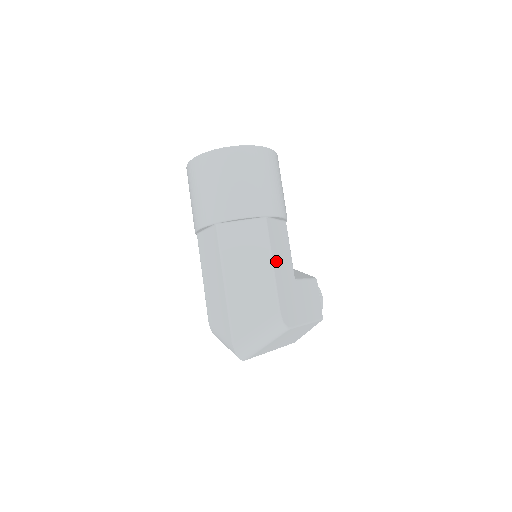
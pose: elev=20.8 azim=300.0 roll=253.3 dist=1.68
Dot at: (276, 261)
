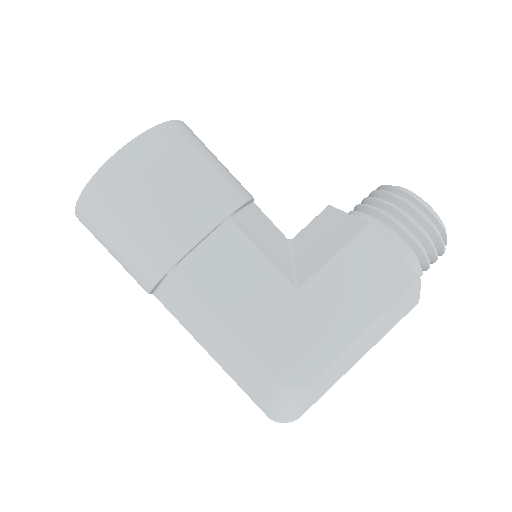
Dot at: (229, 313)
